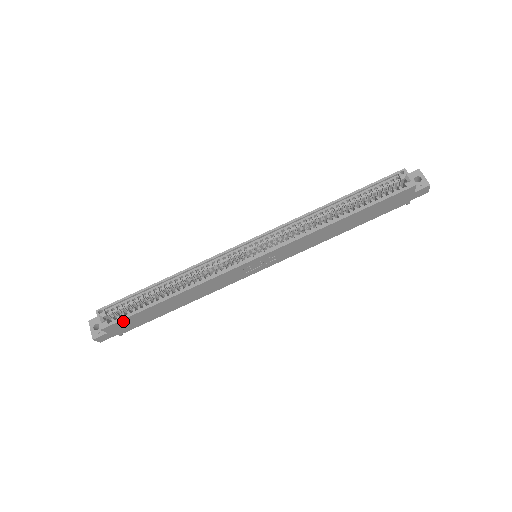
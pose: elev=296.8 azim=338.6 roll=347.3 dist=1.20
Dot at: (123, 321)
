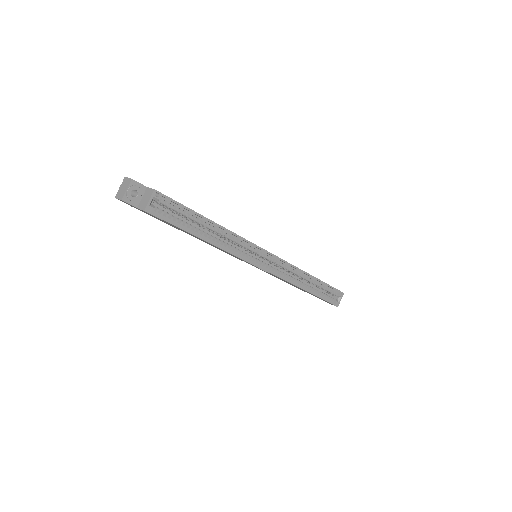
Dot at: (162, 219)
